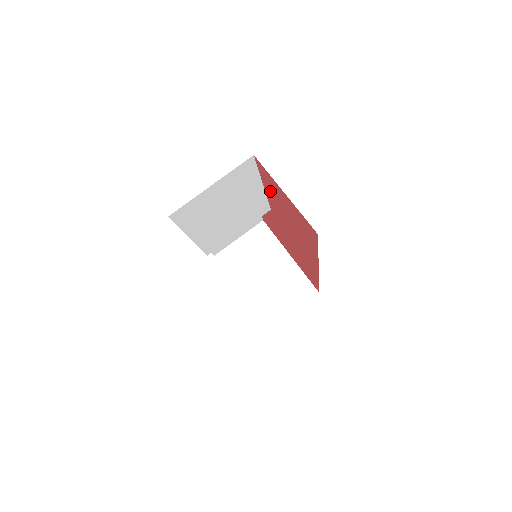
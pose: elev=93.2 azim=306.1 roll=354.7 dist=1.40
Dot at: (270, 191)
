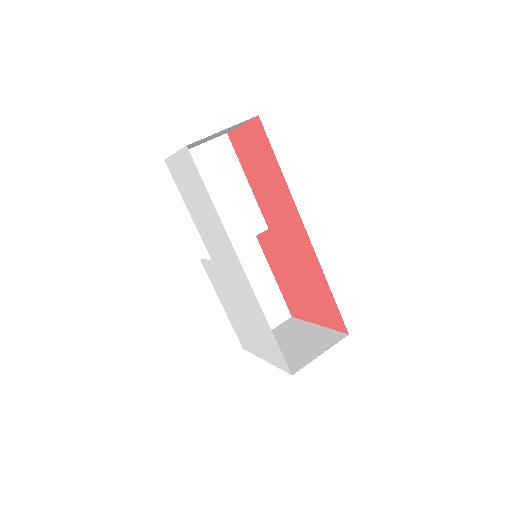
Dot at: (249, 171)
